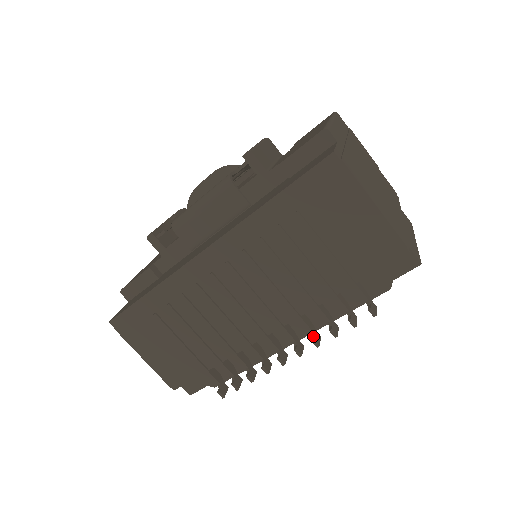
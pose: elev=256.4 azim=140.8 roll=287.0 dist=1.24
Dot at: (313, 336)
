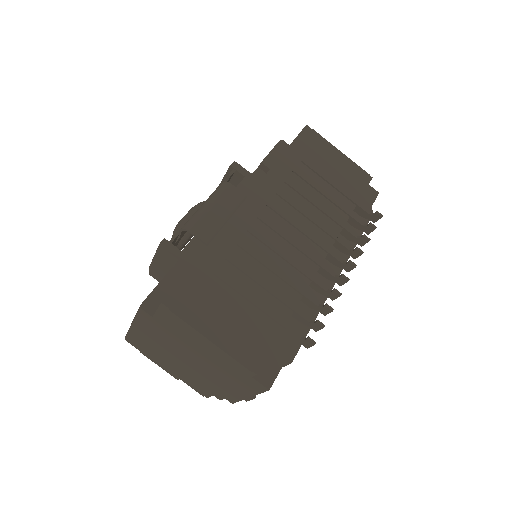
Dot at: (354, 249)
